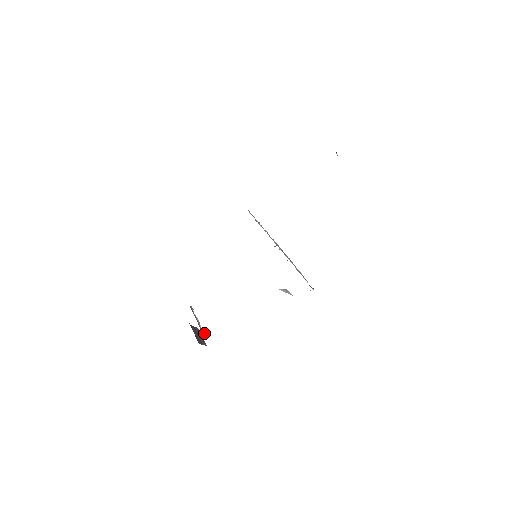
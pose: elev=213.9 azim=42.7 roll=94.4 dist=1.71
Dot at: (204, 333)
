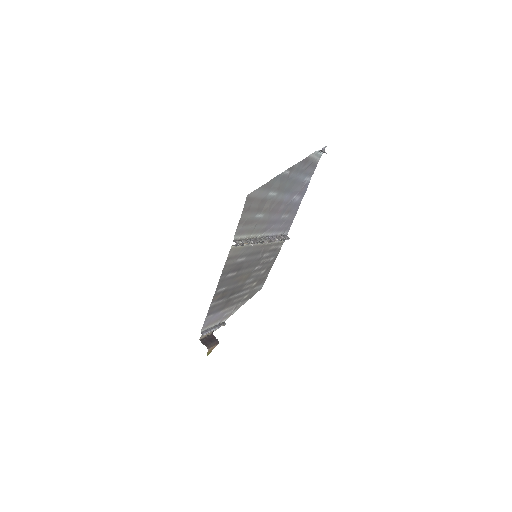
Dot at: occluded
